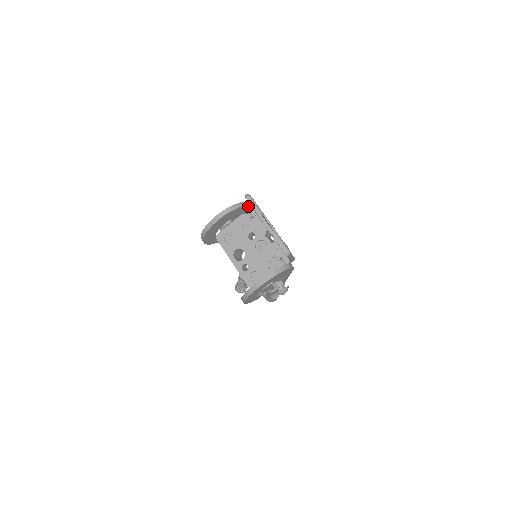
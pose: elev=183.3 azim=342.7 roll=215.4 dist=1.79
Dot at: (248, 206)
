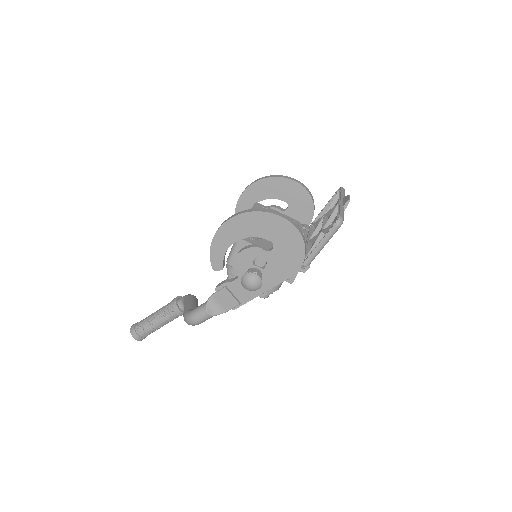
Dot at: (311, 219)
